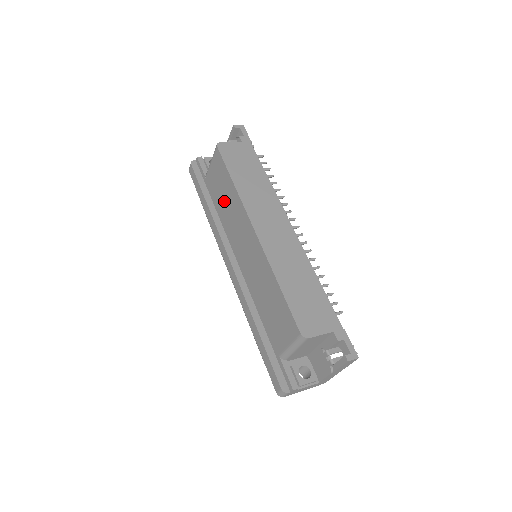
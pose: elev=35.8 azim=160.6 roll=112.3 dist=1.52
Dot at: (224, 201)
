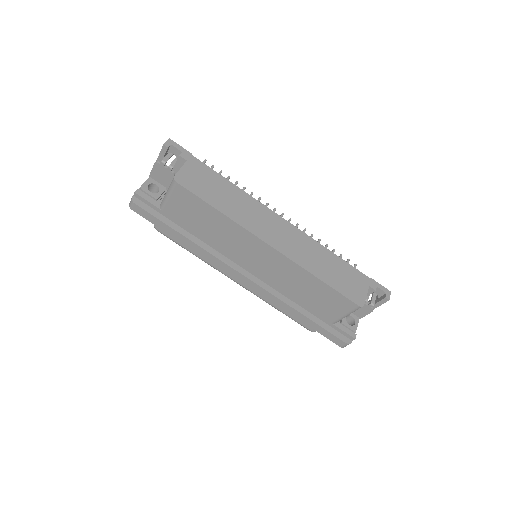
Dot at: (209, 228)
